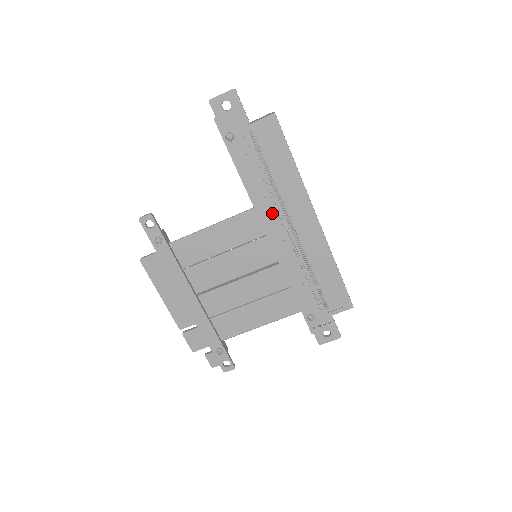
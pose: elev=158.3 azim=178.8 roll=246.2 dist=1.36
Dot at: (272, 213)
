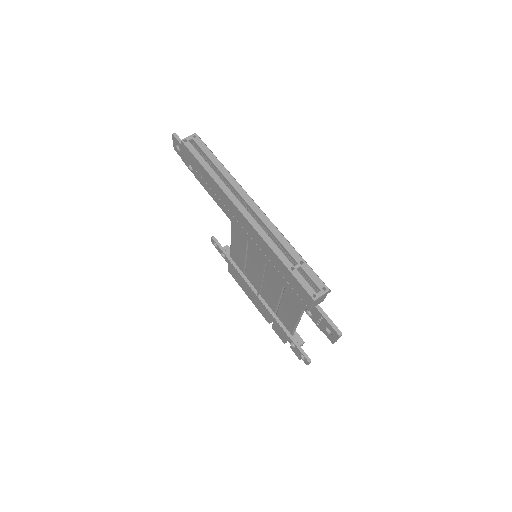
Dot at: occluded
